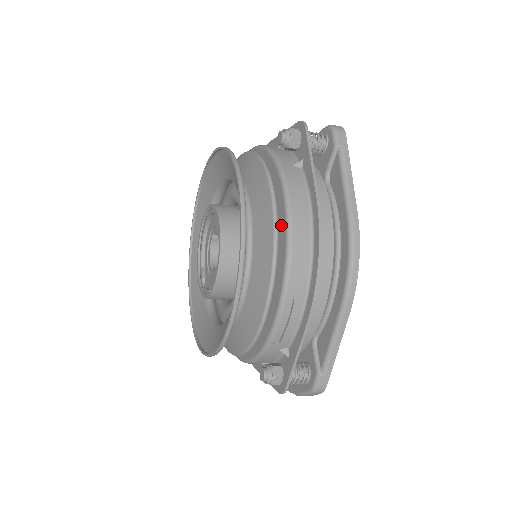
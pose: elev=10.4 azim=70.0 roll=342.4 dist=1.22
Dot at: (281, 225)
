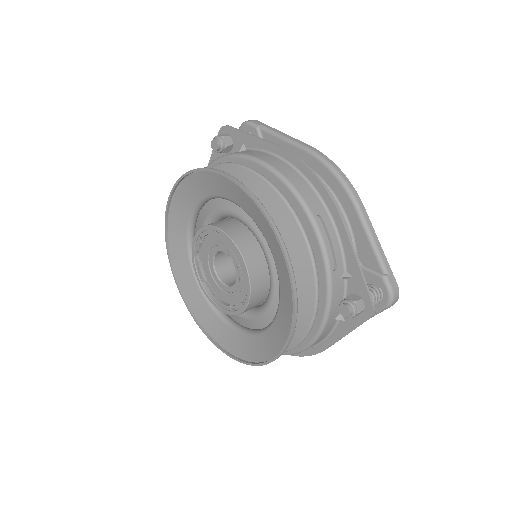
Dot at: occluded
